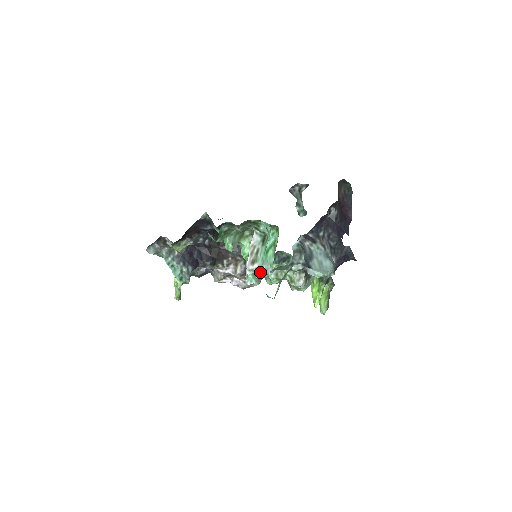
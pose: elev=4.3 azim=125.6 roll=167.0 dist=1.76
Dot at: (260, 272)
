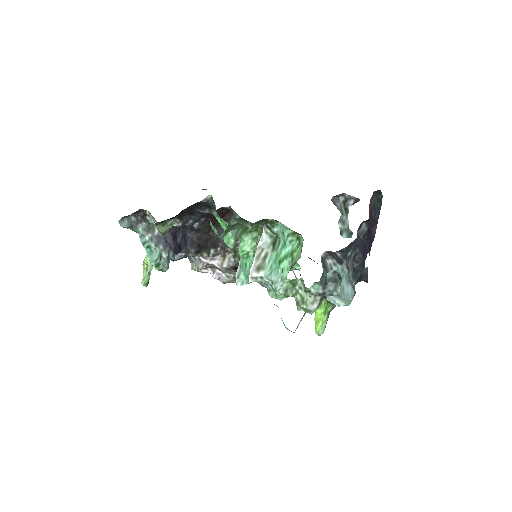
Dot at: (265, 282)
